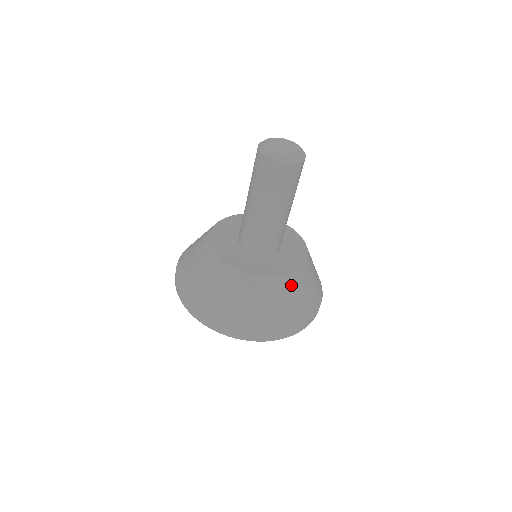
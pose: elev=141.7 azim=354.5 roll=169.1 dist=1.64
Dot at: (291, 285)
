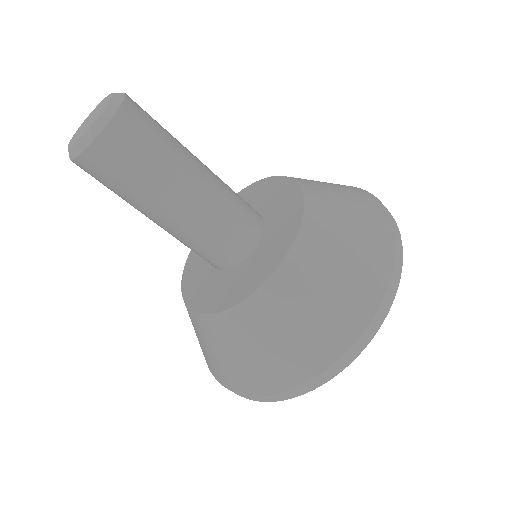
Dot at: (322, 213)
